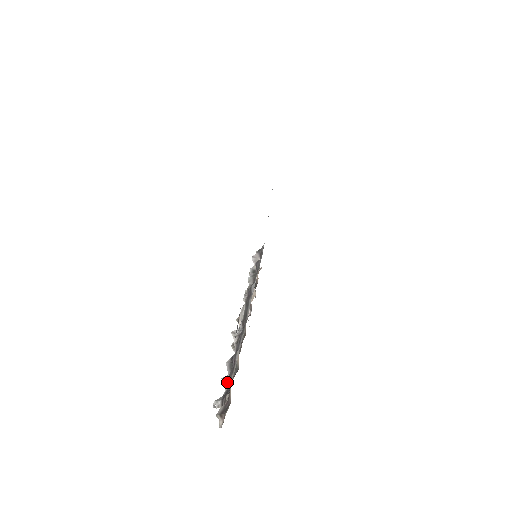
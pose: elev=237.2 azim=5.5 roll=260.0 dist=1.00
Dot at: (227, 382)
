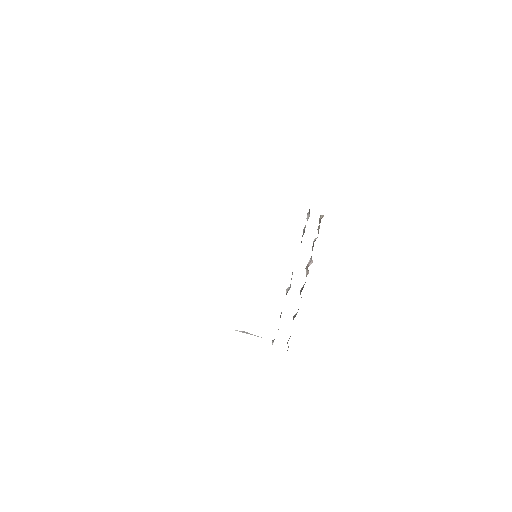
Dot at: occluded
